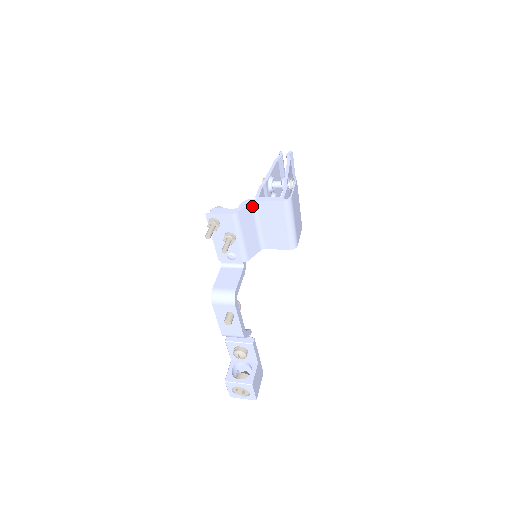
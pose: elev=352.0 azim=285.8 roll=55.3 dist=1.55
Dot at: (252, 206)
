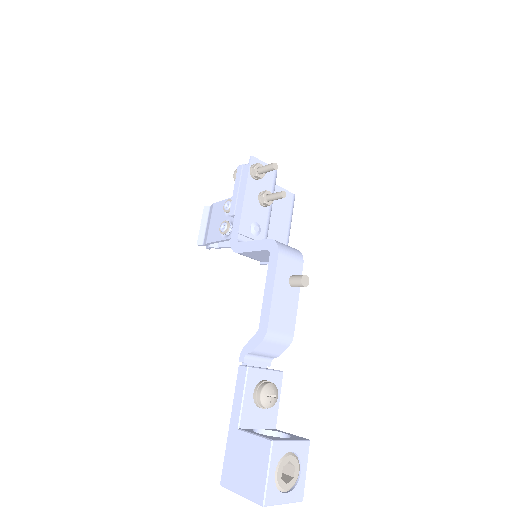
Dot at: occluded
